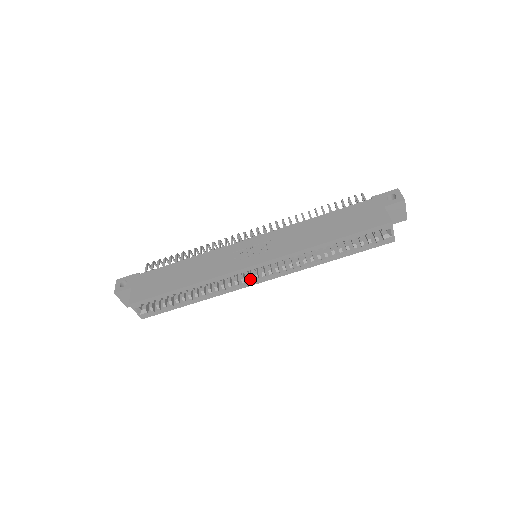
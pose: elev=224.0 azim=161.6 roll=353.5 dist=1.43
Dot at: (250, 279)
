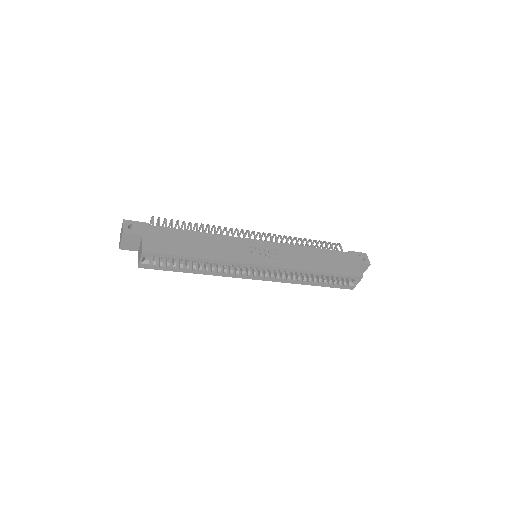
Dot at: (249, 274)
